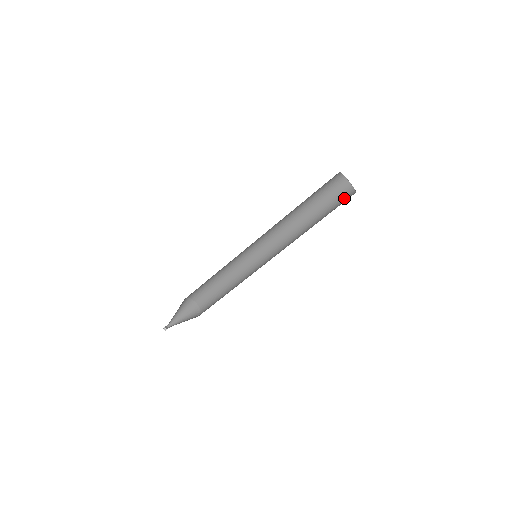
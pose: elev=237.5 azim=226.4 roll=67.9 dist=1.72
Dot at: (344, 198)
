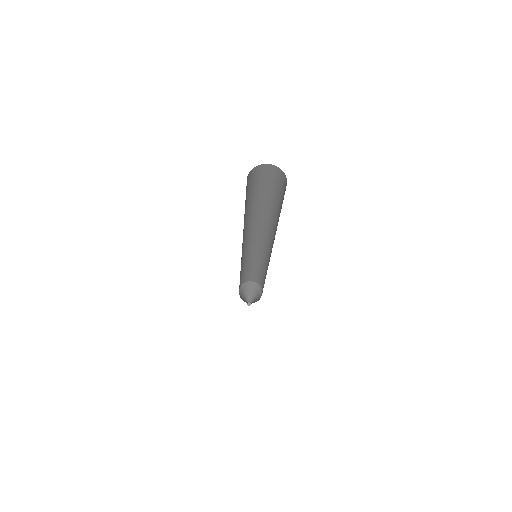
Dot at: occluded
